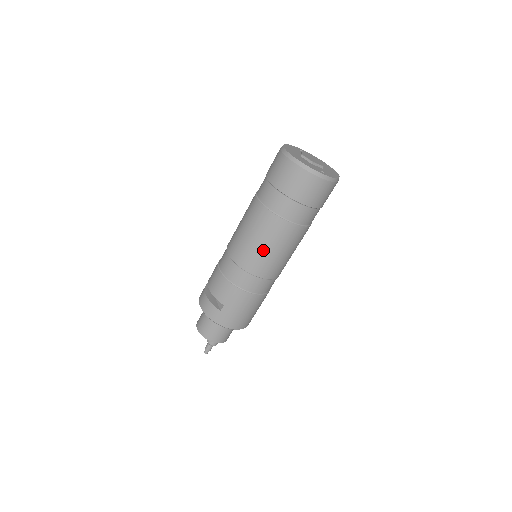
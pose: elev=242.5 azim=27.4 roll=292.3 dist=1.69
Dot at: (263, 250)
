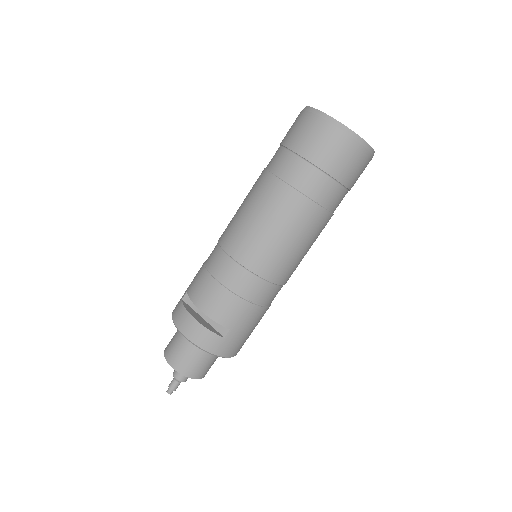
Dot at: (292, 250)
